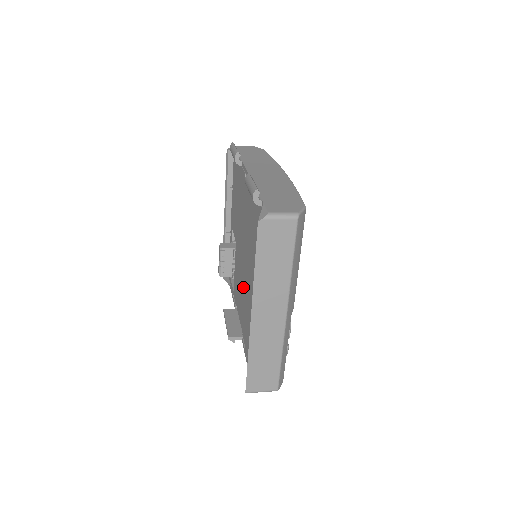
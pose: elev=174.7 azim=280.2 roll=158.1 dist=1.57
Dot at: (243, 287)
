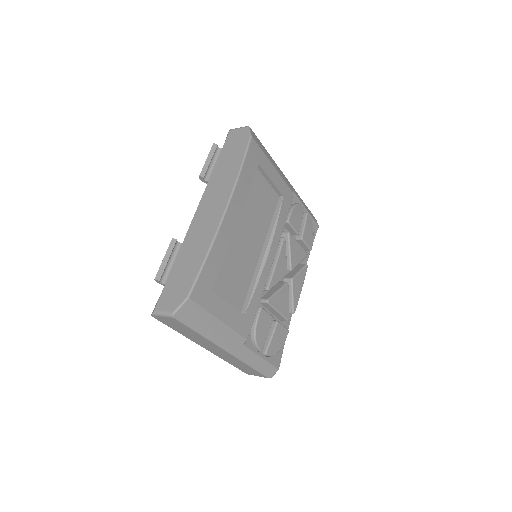
Dot at: occluded
